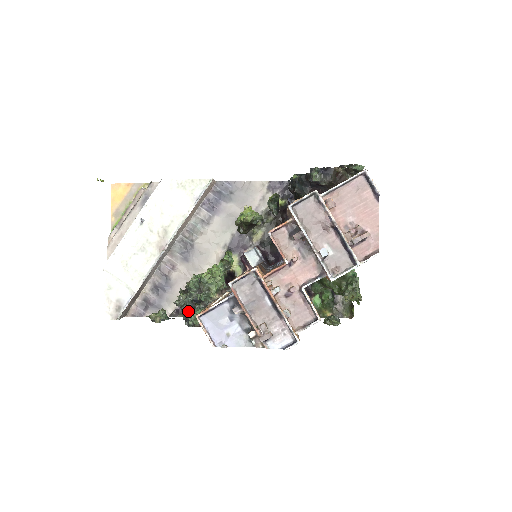
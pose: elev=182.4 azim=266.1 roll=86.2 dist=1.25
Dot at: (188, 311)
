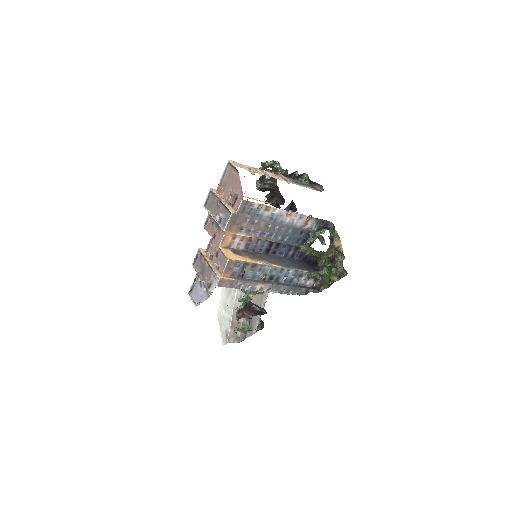
Dot at: occluded
